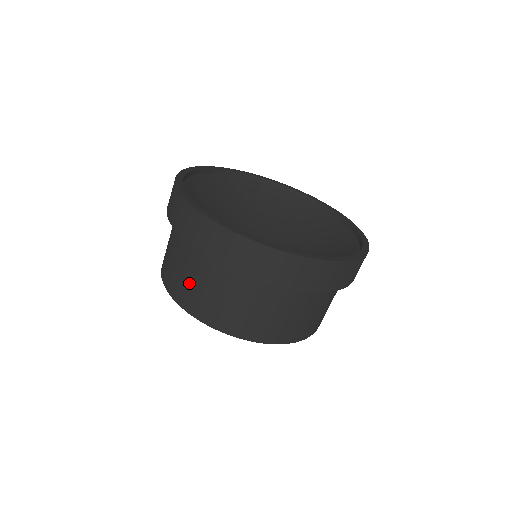
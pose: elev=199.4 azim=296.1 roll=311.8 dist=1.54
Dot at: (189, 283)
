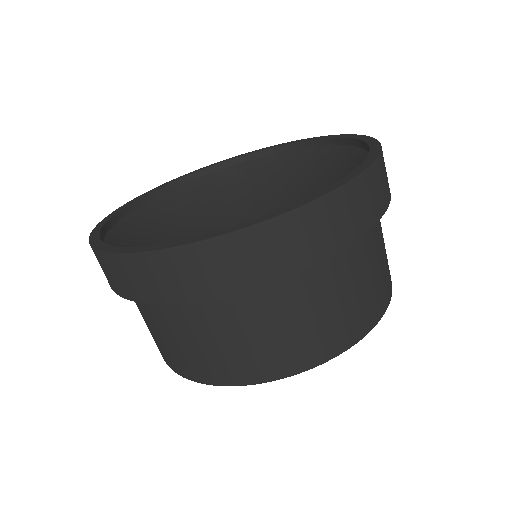
Dot at: occluded
